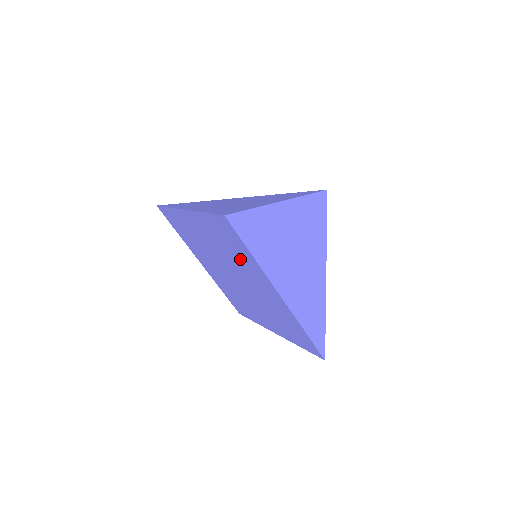
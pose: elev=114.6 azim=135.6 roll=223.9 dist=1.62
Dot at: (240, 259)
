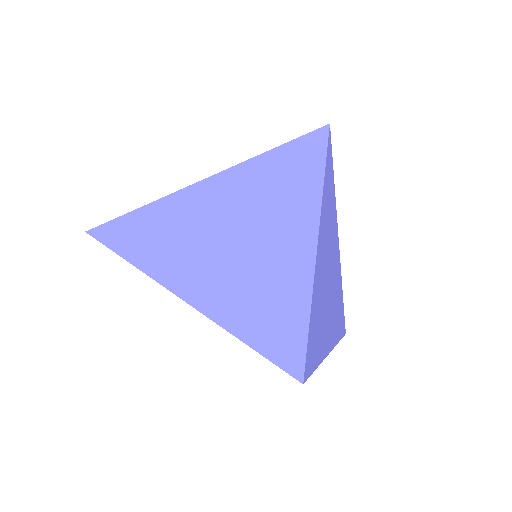
Dot at: occluded
